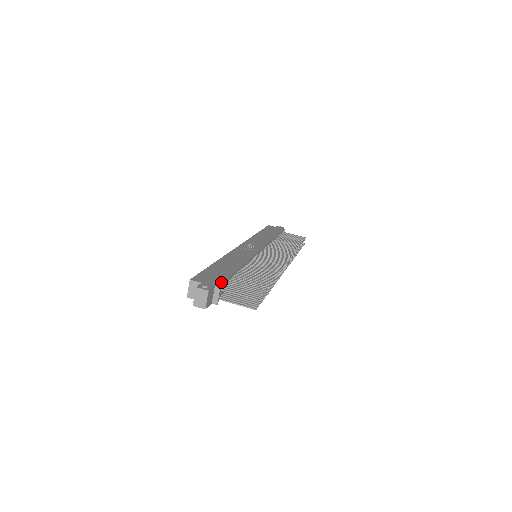
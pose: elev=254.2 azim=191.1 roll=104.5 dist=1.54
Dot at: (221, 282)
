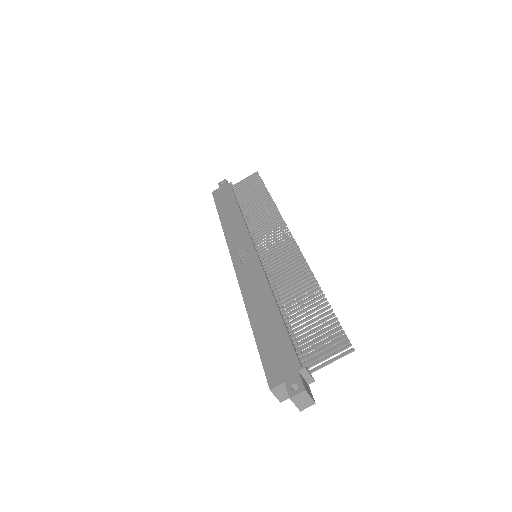
Dot at: (296, 358)
